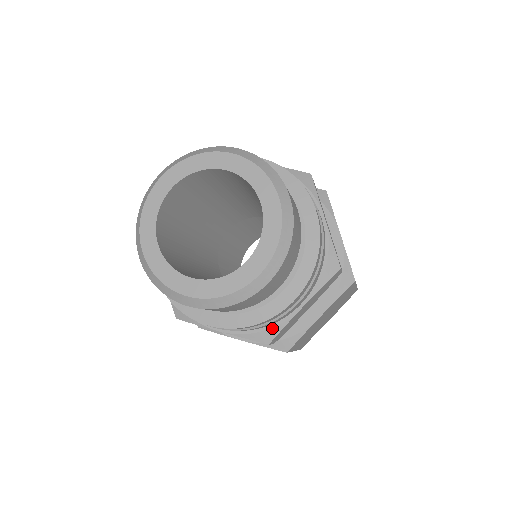
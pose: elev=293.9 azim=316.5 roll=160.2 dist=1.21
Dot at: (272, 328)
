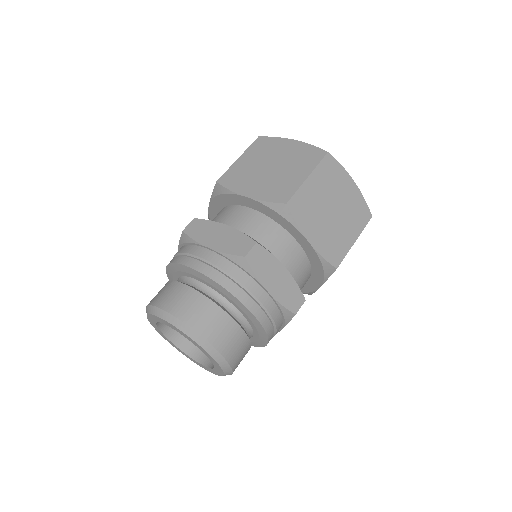
Dot at: occluded
